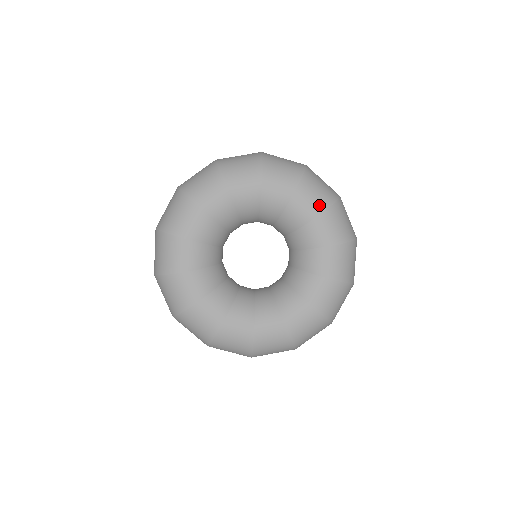
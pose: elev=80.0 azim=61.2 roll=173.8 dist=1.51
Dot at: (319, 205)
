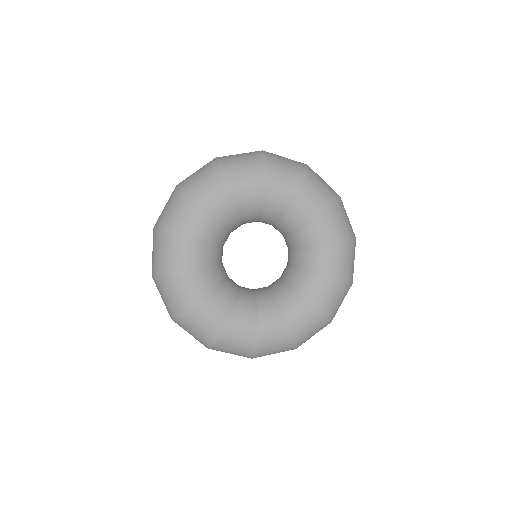
Dot at: (258, 176)
